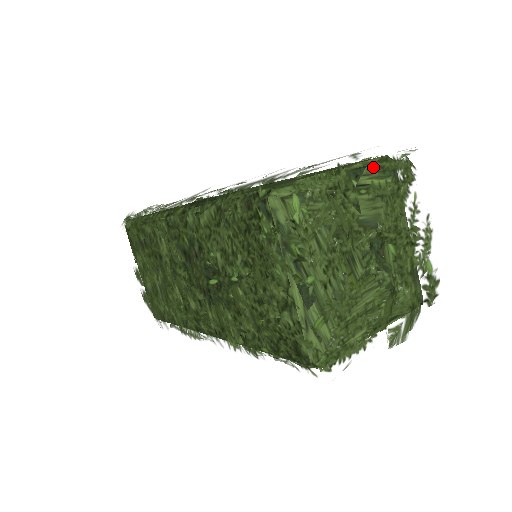
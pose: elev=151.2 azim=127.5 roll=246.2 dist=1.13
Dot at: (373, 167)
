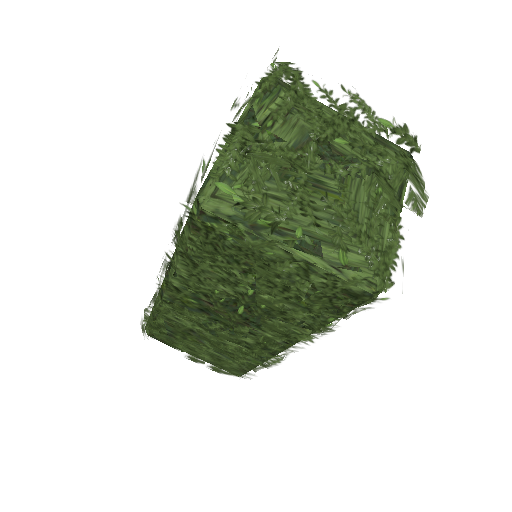
Dot at: (257, 97)
